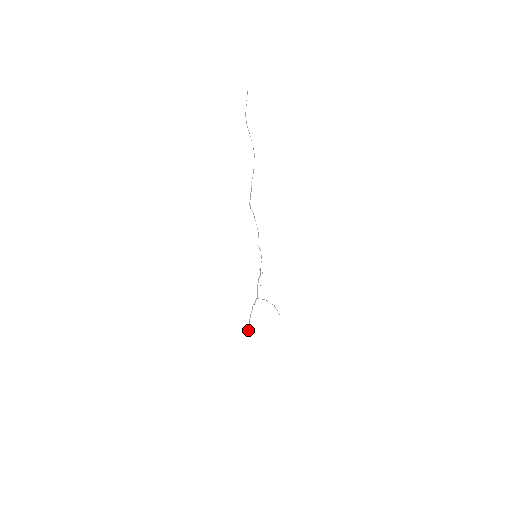
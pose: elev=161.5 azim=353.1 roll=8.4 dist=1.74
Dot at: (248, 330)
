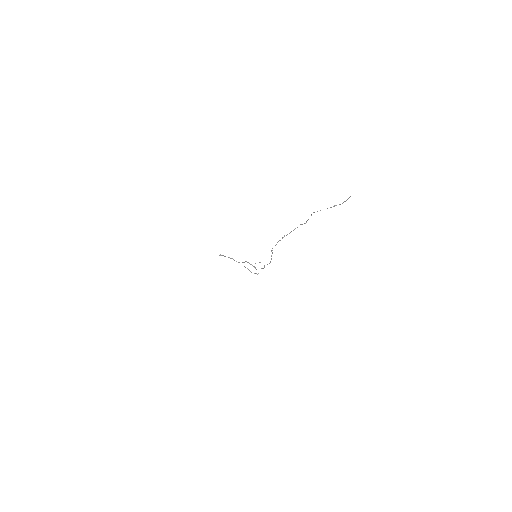
Dot at: (220, 255)
